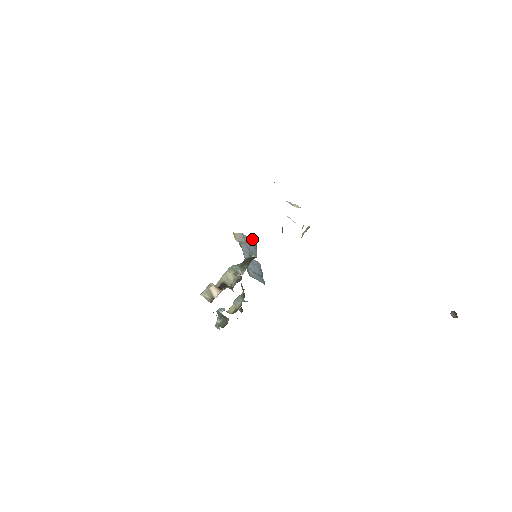
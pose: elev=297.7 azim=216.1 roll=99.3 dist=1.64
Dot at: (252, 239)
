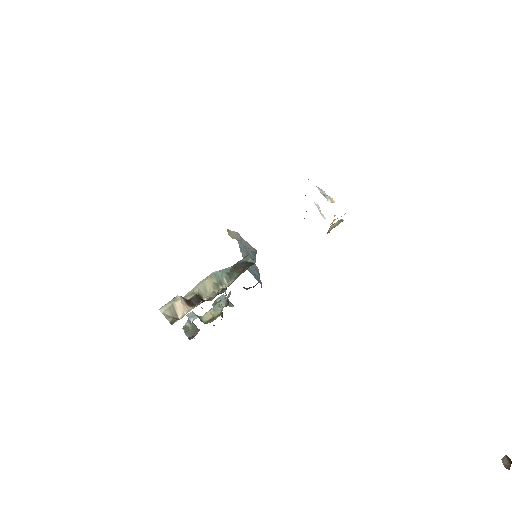
Dot at: (251, 246)
